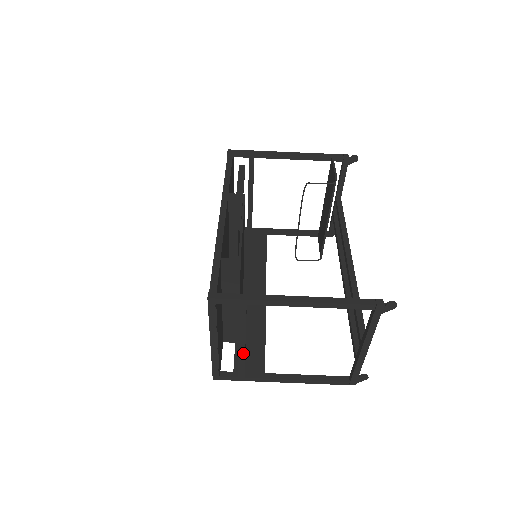
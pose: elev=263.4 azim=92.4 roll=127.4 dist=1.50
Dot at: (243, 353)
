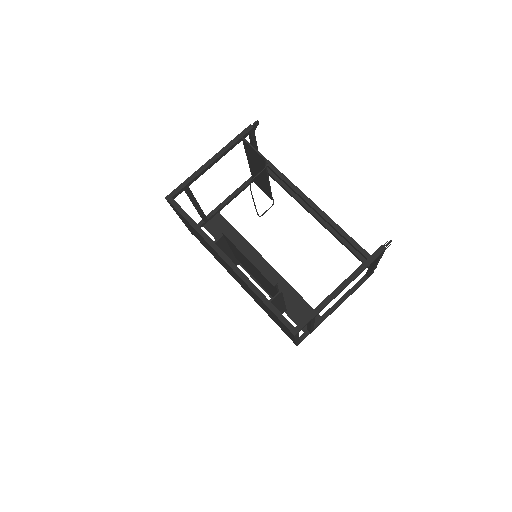
Dot at: occluded
